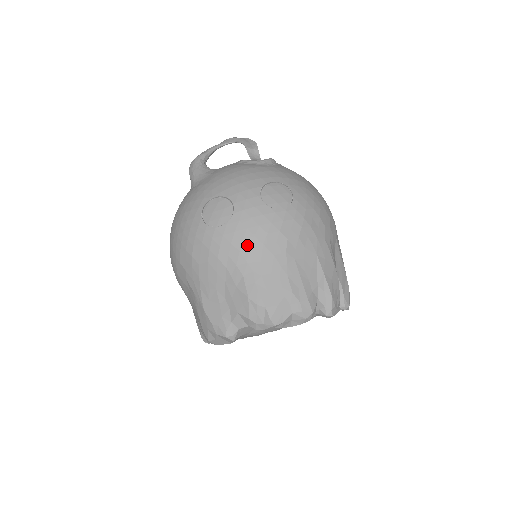
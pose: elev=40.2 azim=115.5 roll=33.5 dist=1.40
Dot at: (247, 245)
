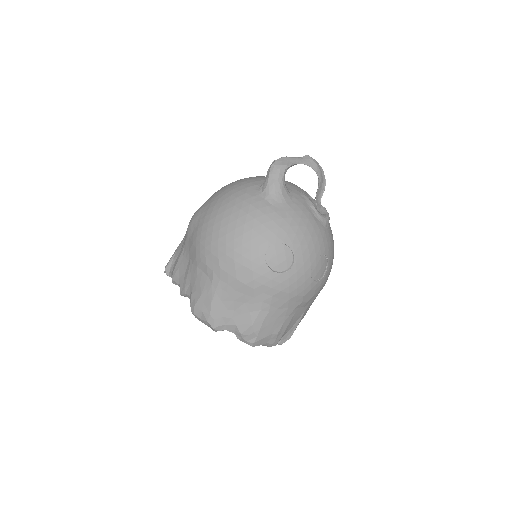
Dot at: (280, 295)
